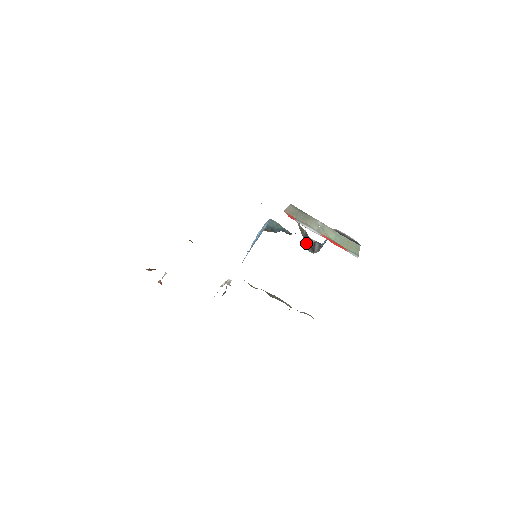
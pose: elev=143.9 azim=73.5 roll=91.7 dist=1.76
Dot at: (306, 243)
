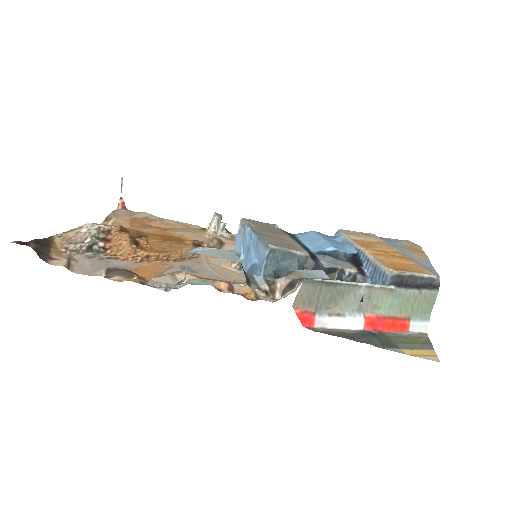
Dot at: occluded
